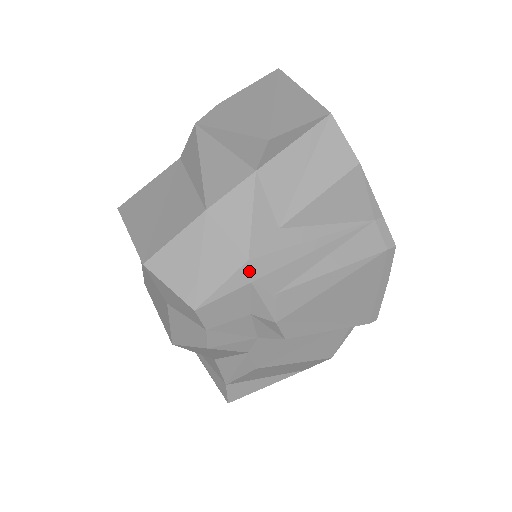
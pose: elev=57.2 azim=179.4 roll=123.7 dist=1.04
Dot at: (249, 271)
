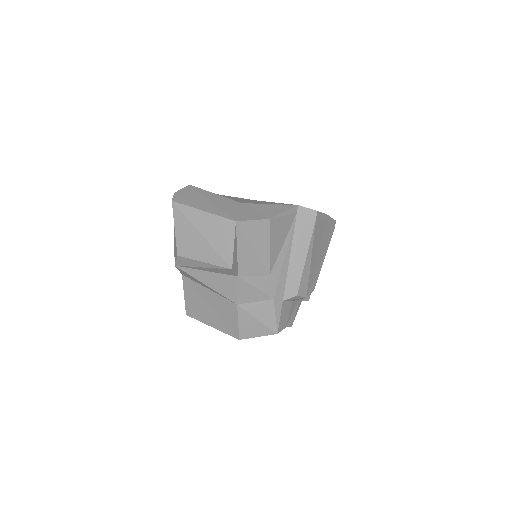
Dot at: (278, 300)
